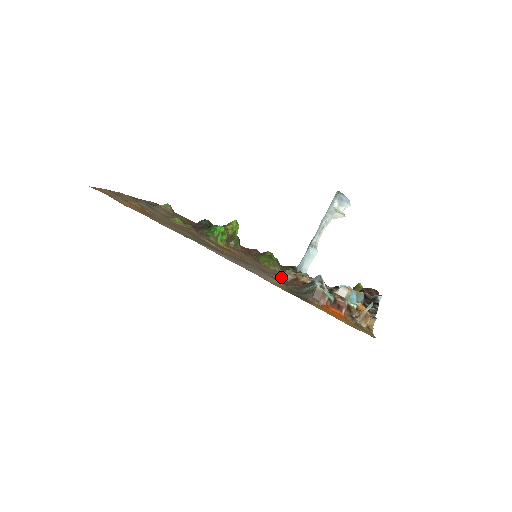
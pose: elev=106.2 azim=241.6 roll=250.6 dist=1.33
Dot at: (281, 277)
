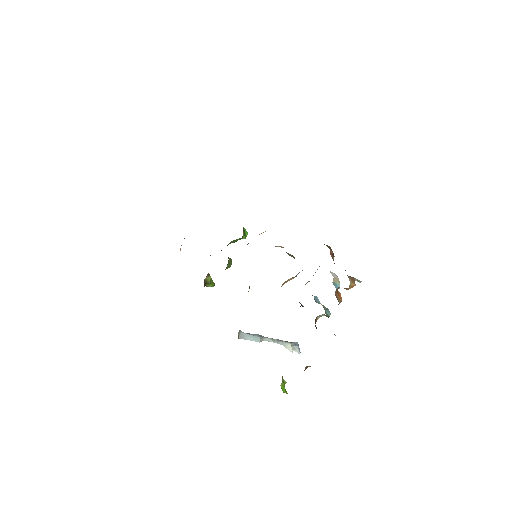
Dot at: occluded
